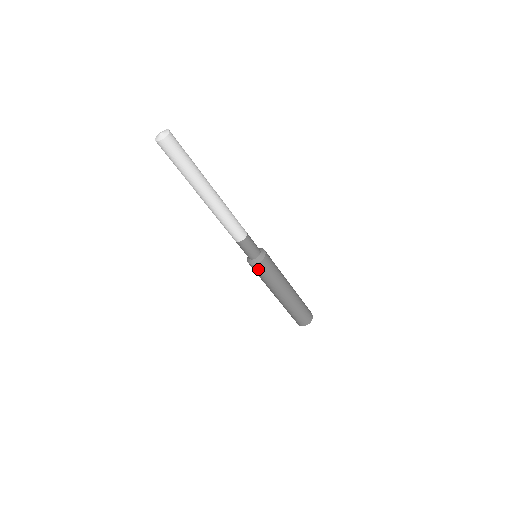
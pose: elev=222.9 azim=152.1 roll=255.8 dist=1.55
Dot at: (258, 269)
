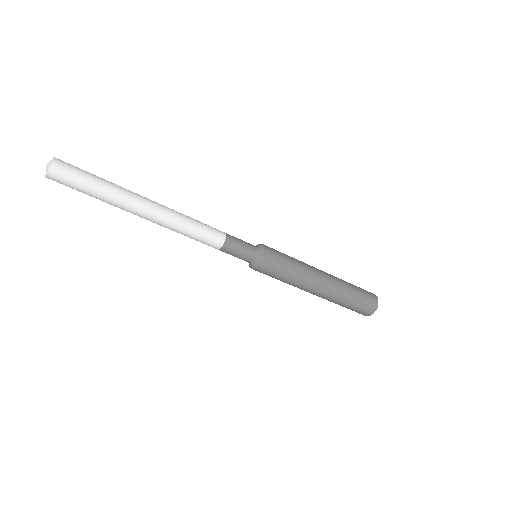
Dot at: (267, 268)
